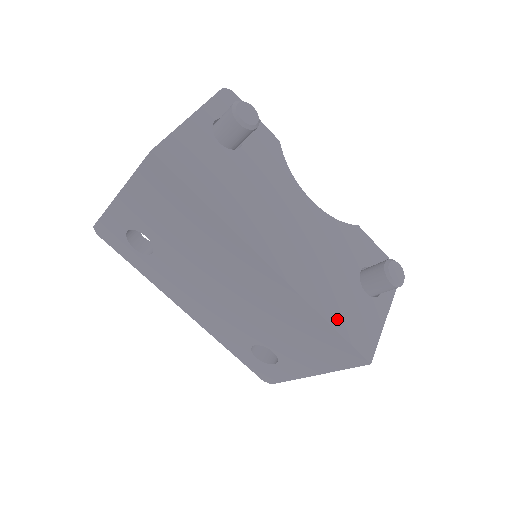
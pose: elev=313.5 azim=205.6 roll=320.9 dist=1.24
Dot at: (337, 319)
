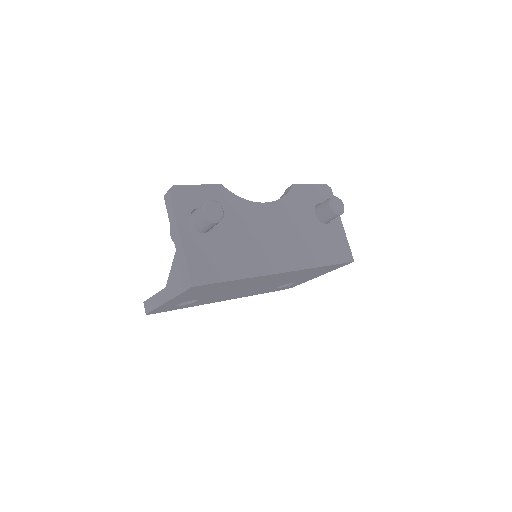
Dot at: (327, 259)
